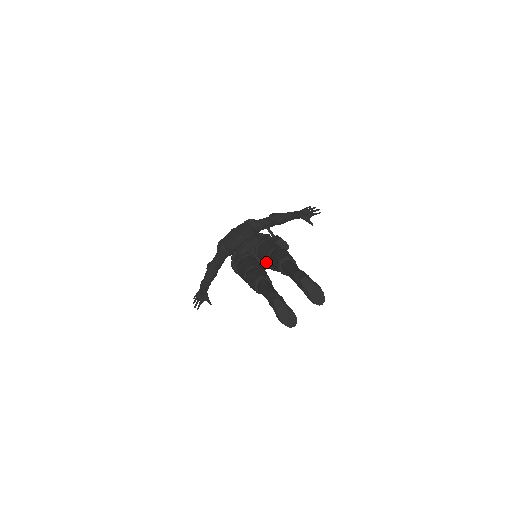
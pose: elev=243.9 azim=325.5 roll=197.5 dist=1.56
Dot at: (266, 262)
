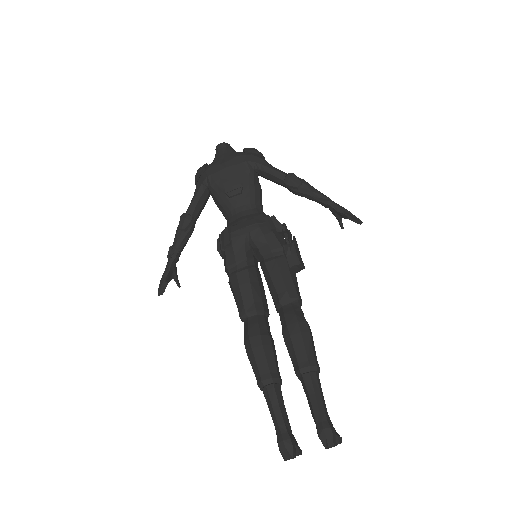
Dot at: (272, 298)
